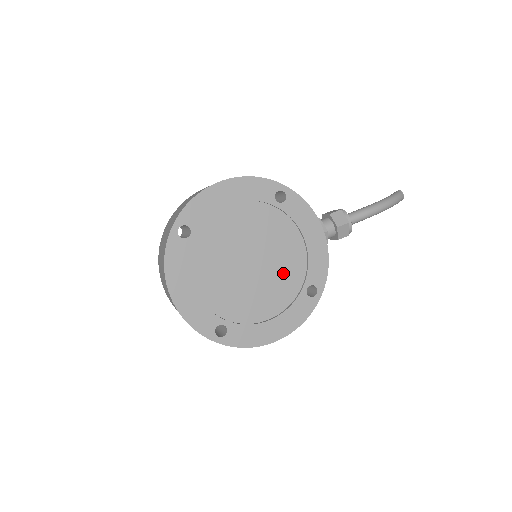
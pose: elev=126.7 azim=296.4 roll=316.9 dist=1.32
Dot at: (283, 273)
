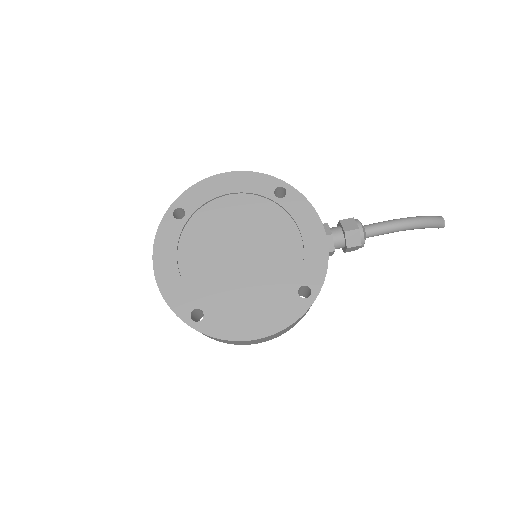
Dot at: (274, 268)
